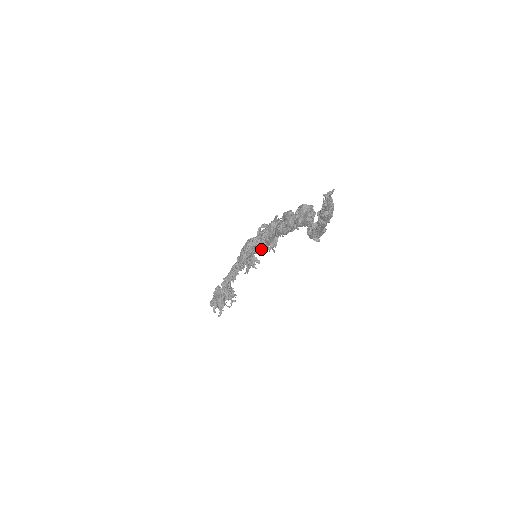
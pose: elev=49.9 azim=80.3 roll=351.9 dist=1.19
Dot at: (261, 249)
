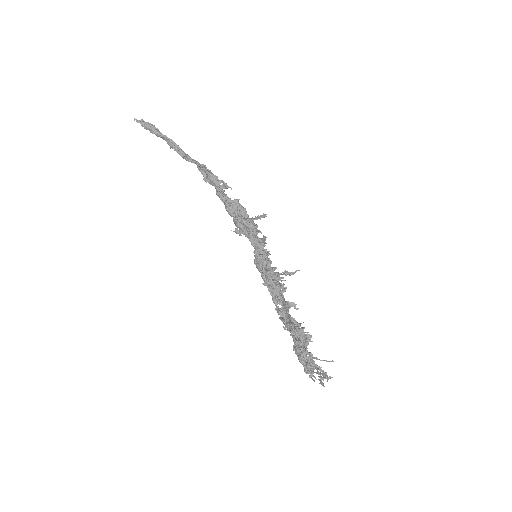
Dot at: (286, 272)
